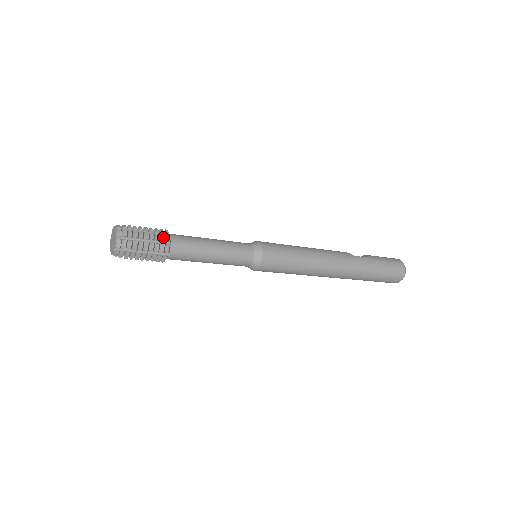
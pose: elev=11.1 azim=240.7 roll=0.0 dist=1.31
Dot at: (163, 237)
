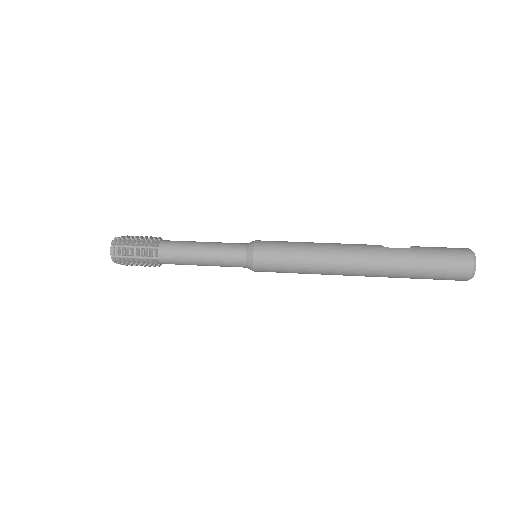
Dot at: (150, 242)
